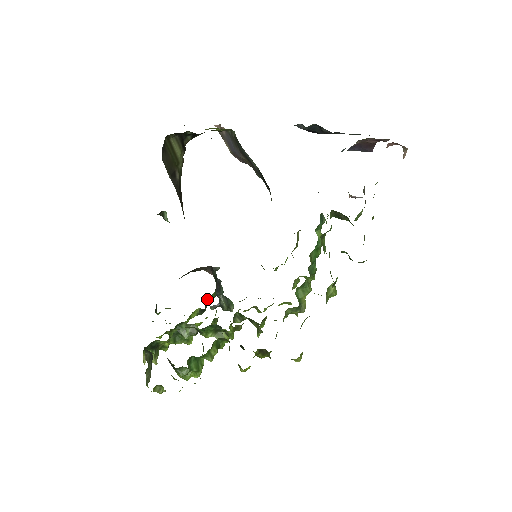
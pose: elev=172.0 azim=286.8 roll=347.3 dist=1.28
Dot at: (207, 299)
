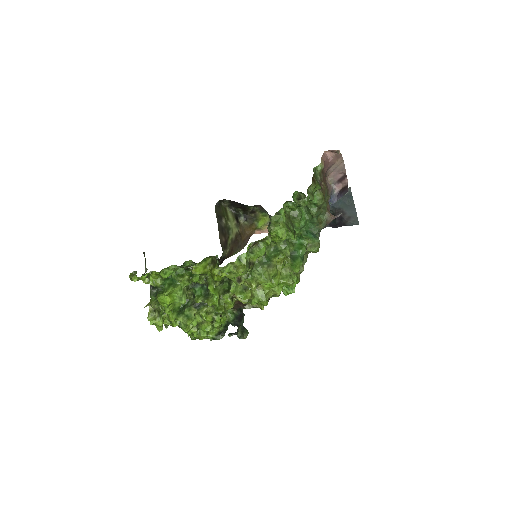
Dot at: (226, 321)
